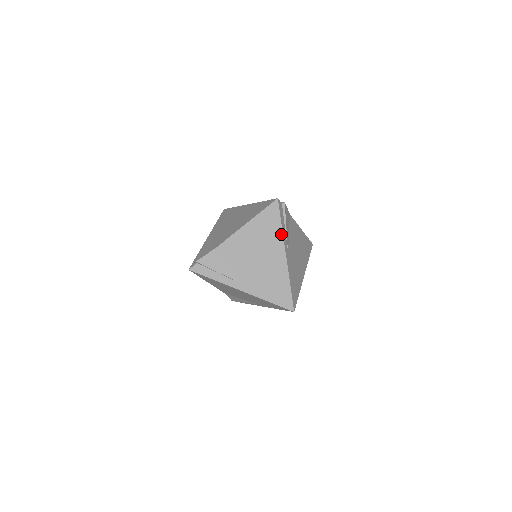
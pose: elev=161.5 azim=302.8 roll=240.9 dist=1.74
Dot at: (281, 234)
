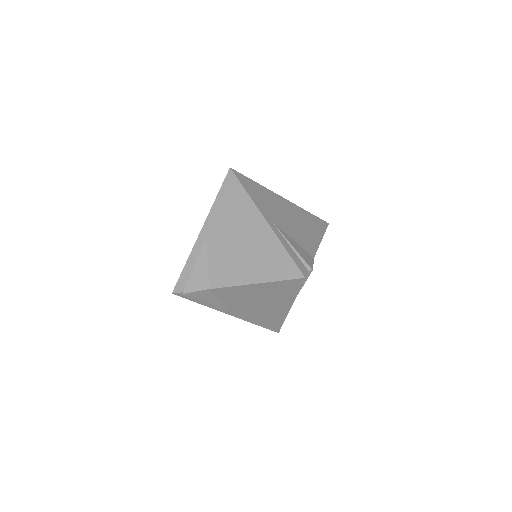
Dot at: (293, 298)
